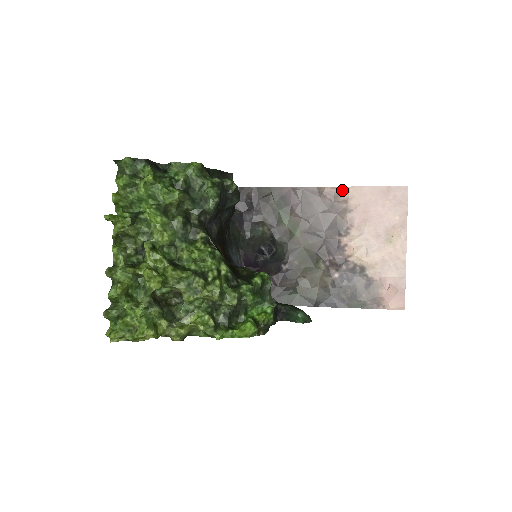
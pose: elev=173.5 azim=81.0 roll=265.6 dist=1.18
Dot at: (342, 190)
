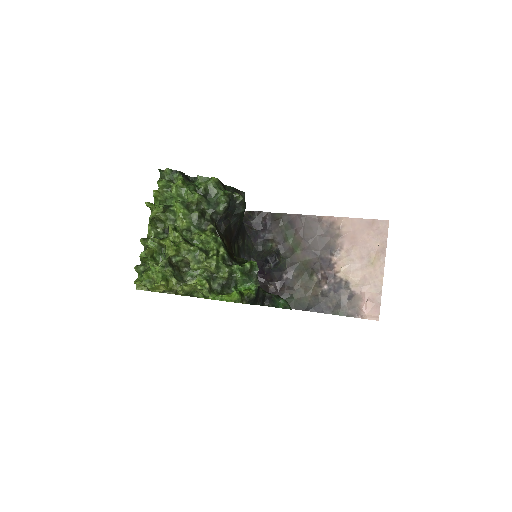
Dot at: (337, 219)
